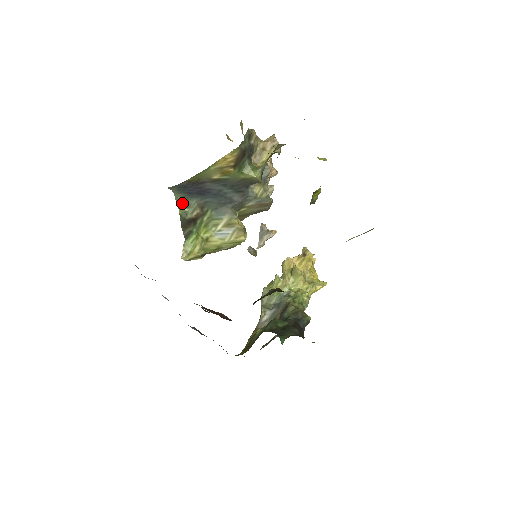
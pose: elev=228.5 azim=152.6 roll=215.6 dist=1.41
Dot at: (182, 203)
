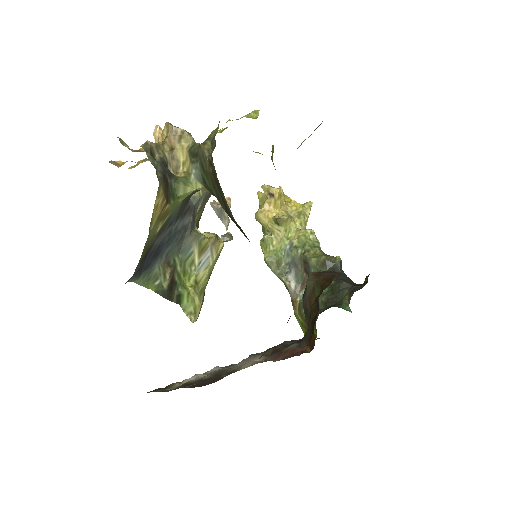
Dot at: (148, 282)
